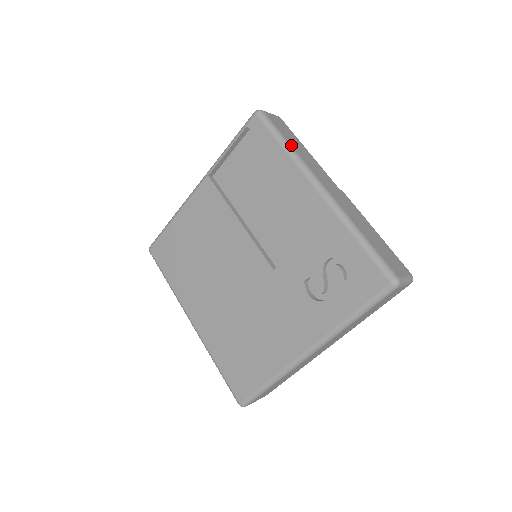
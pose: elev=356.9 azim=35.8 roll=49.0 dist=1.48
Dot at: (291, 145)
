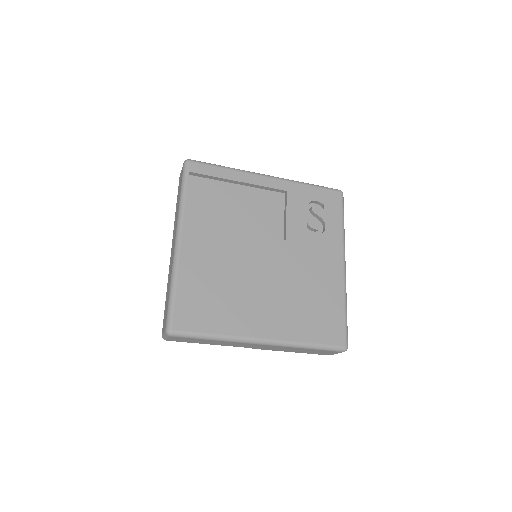
Dot at: occluded
